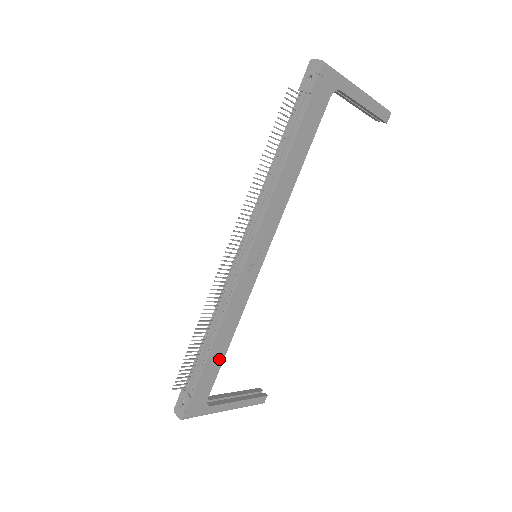
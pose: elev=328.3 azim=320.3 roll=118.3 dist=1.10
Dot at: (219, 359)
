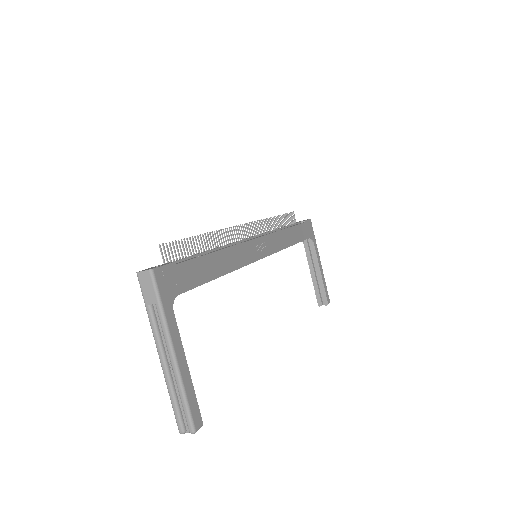
Dot at: (209, 274)
